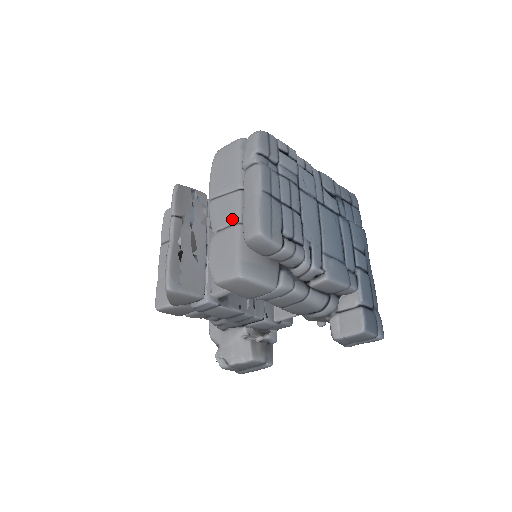
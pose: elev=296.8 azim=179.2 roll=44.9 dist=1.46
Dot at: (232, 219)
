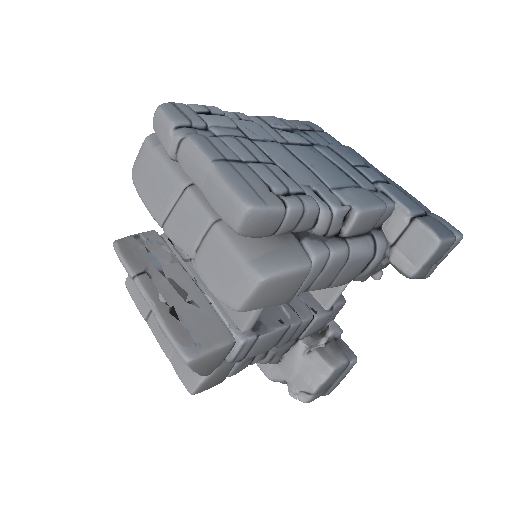
Dot at: (202, 225)
